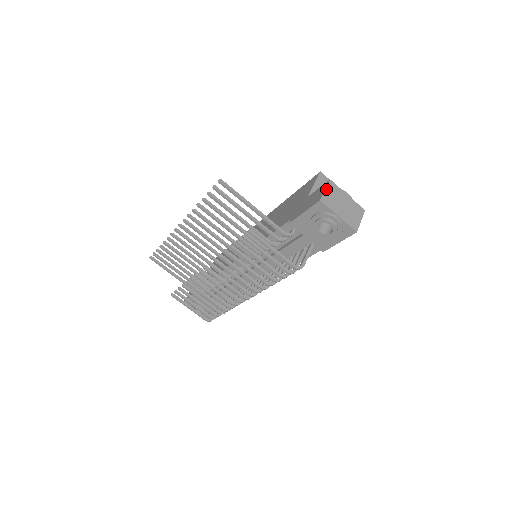
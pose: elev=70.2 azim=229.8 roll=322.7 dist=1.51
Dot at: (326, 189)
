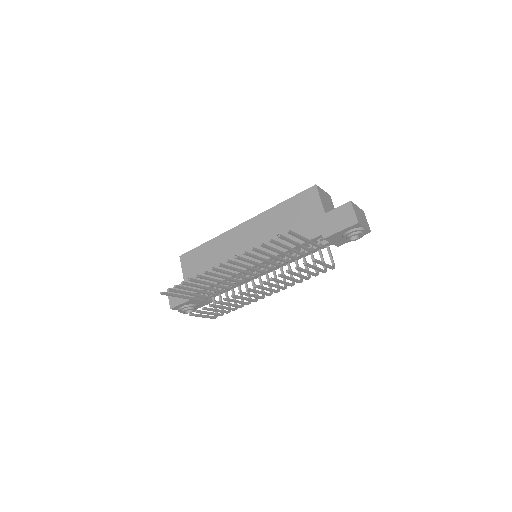
Dot at: (354, 211)
